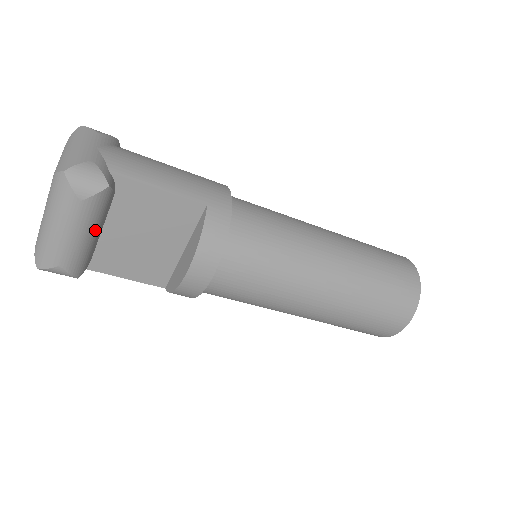
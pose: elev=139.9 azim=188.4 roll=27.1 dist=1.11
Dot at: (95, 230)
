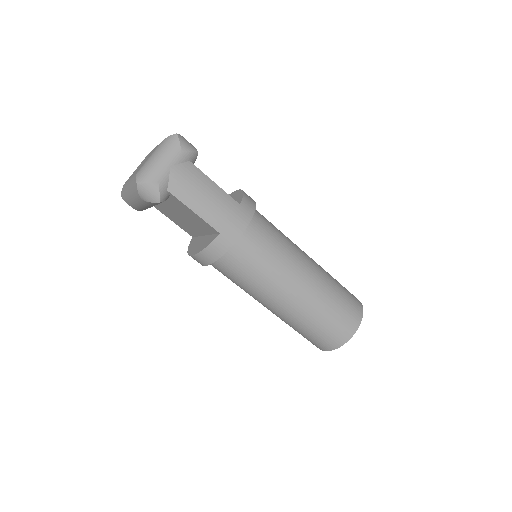
Dot at: (152, 206)
